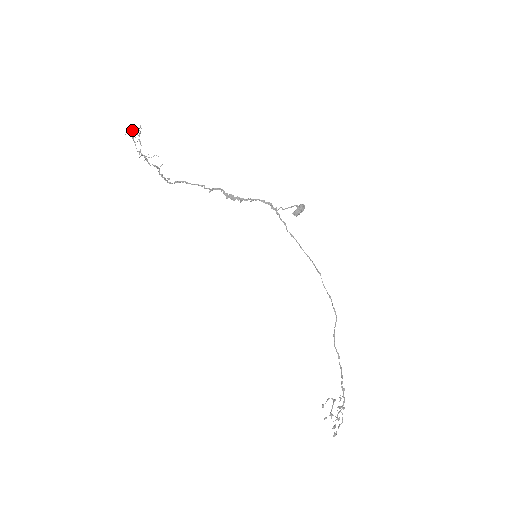
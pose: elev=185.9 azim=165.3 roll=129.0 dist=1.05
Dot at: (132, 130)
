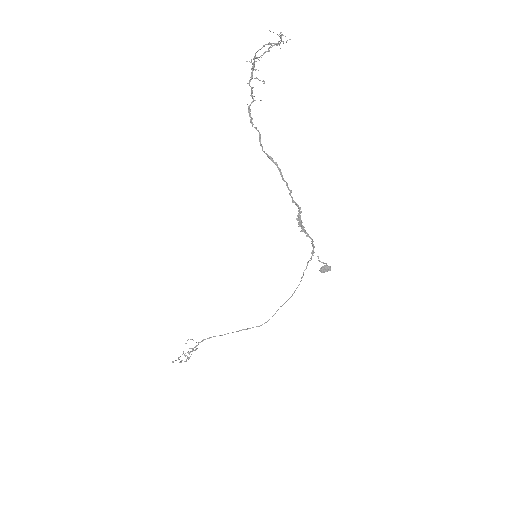
Dot at: (279, 34)
